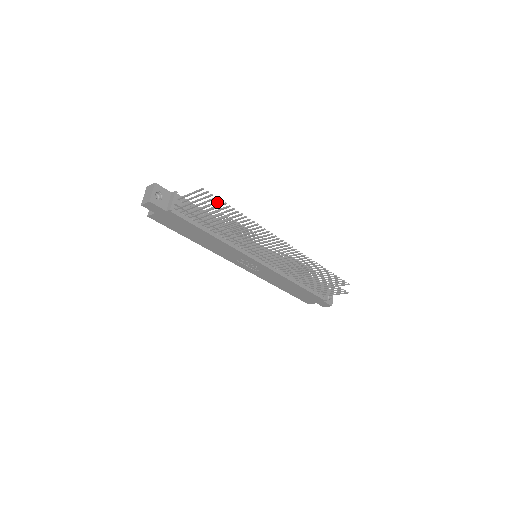
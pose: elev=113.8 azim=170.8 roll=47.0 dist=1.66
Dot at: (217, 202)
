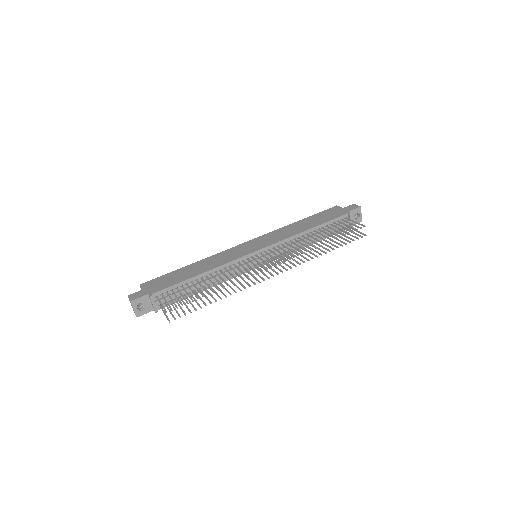
Dot at: (186, 301)
